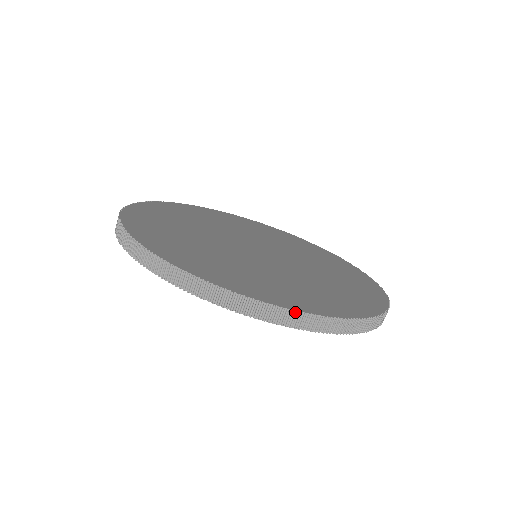
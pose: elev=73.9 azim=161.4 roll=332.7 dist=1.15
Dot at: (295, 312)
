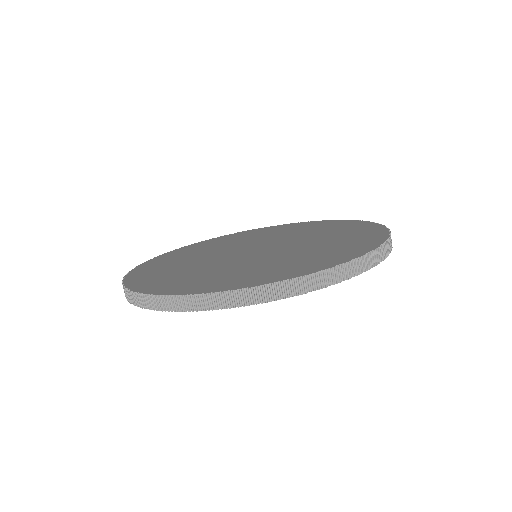
Dot at: (367, 255)
